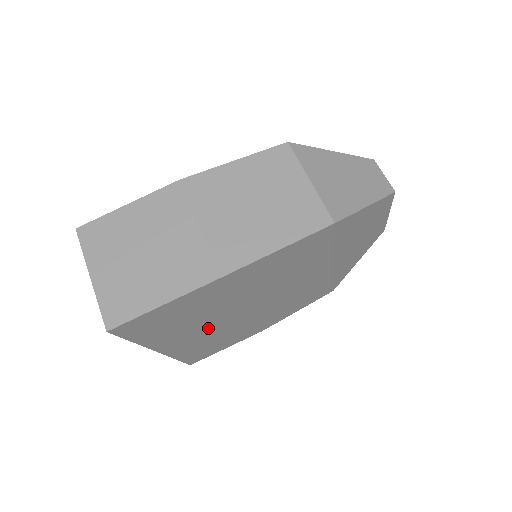
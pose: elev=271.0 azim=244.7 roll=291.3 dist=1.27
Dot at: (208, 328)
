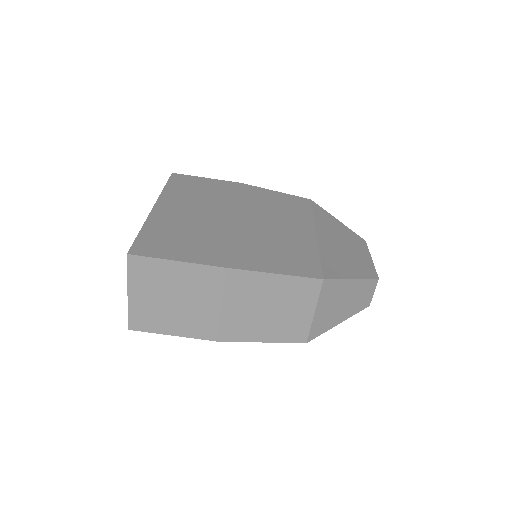
Dot at: occluded
